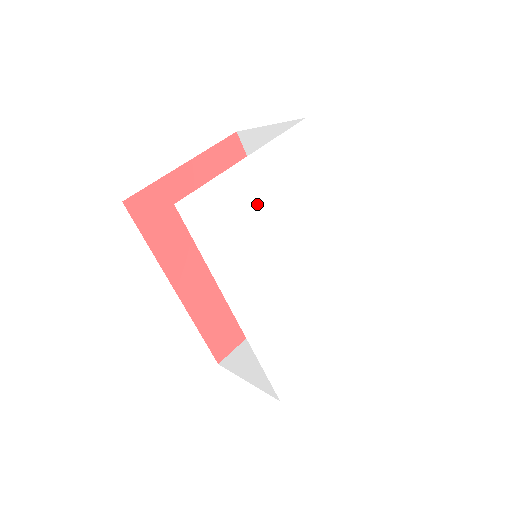
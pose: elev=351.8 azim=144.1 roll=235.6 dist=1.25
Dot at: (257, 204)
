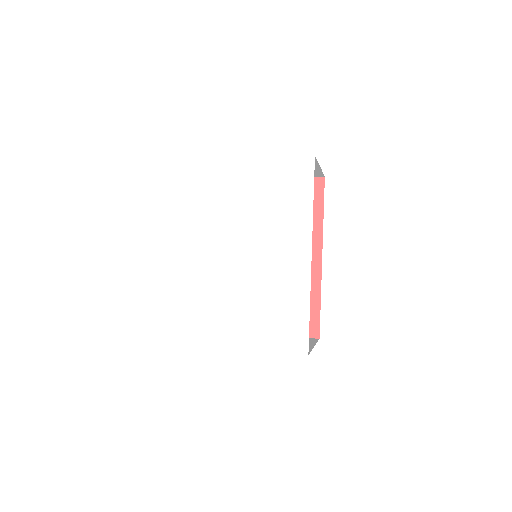
Dot at: (238, 194)
